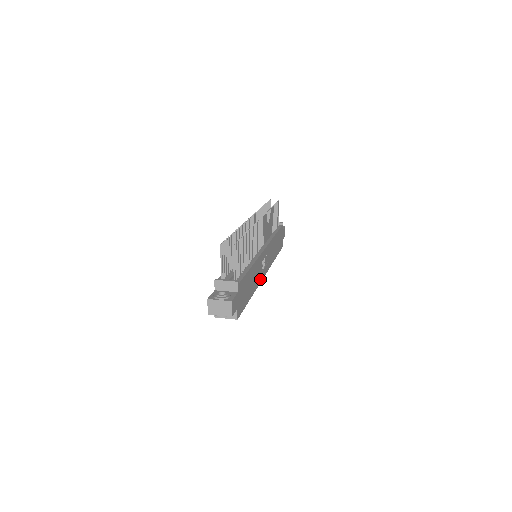
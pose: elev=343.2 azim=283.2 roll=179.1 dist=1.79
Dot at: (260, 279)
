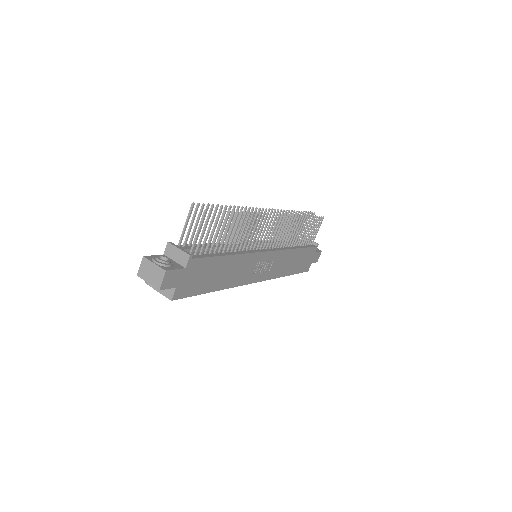
Dot at: (244, 281)
